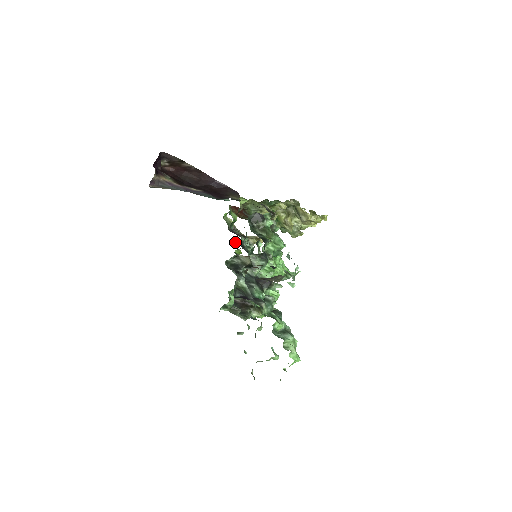
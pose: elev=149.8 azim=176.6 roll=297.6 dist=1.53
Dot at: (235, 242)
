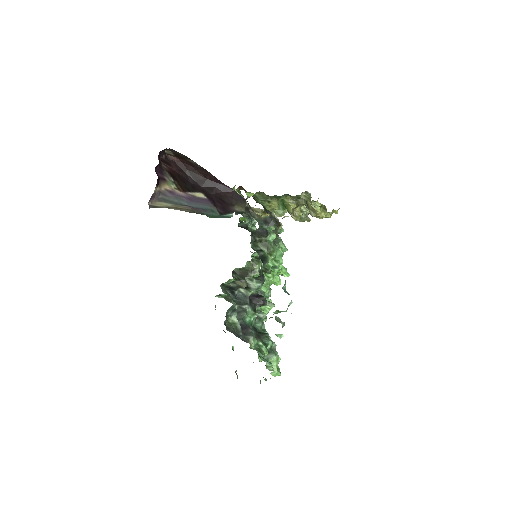
Dot at: (239, 223)
